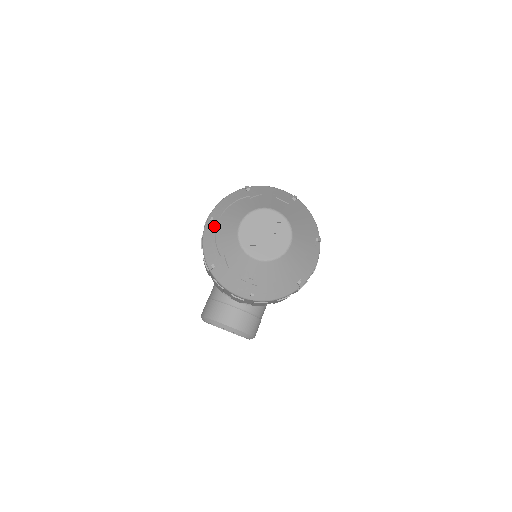
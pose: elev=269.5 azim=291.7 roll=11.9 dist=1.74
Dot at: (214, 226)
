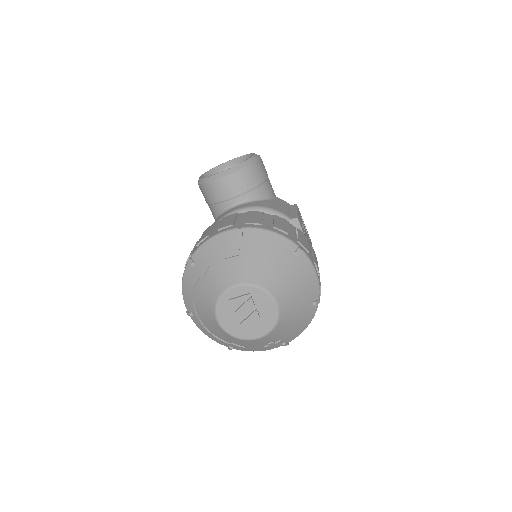
Dot at: (199, 323)
